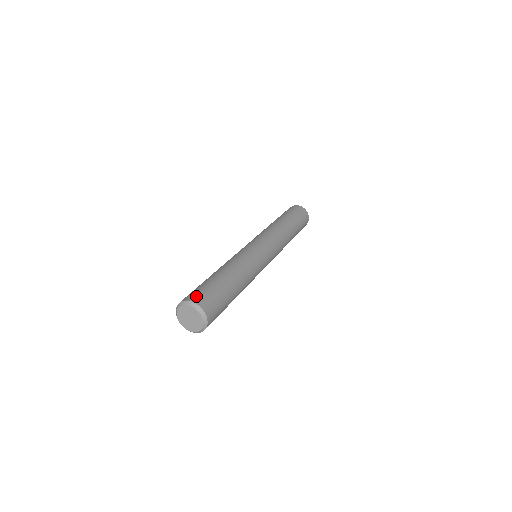
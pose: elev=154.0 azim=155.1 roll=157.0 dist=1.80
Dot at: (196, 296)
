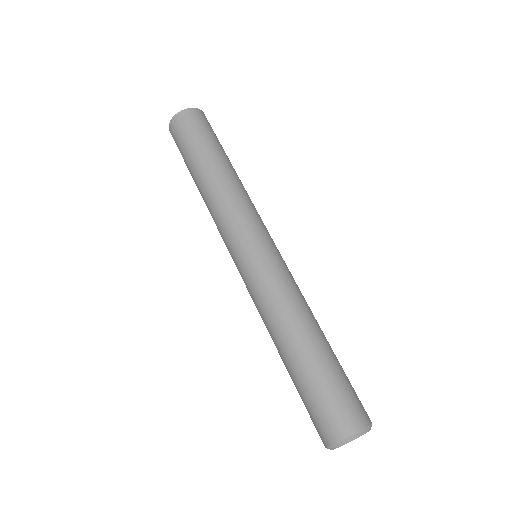
Dot at: (363, 412)
